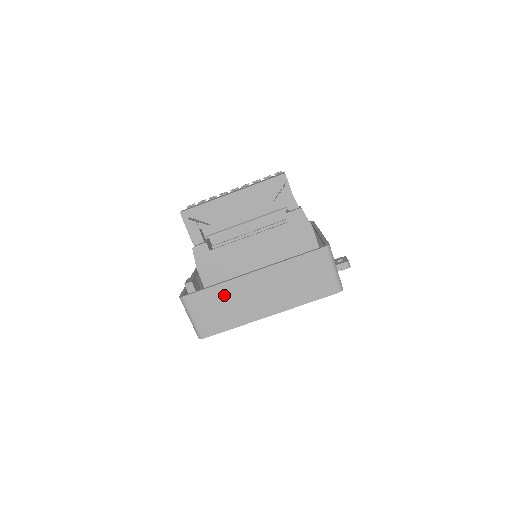
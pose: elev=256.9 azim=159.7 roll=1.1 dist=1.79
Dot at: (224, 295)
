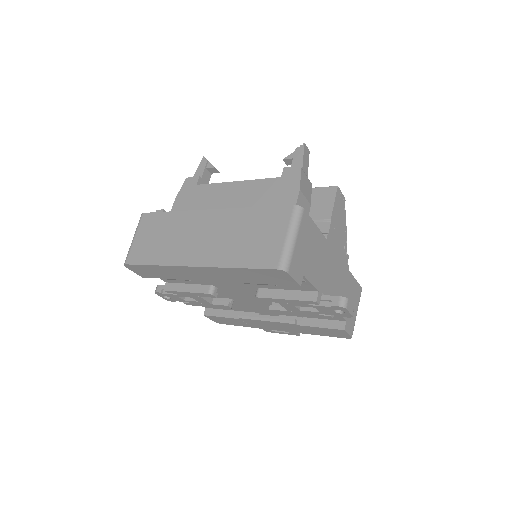
Dot at: (172, 224)
